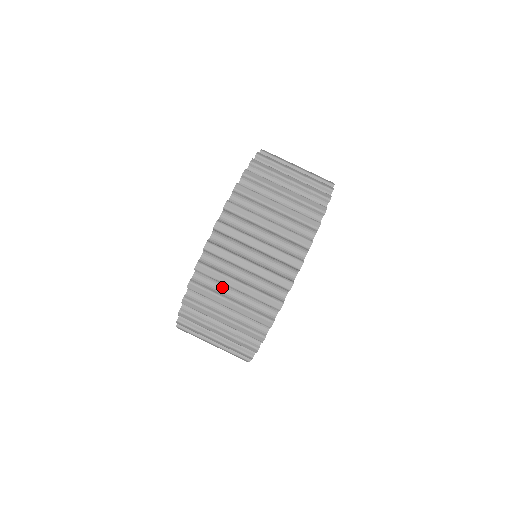
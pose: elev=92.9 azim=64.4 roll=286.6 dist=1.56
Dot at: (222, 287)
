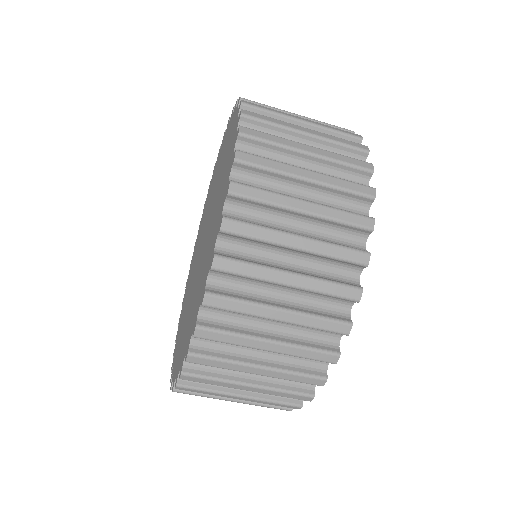
Dot at: occluded
